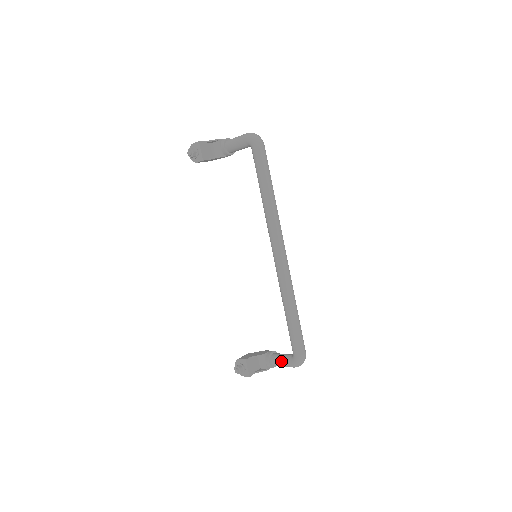
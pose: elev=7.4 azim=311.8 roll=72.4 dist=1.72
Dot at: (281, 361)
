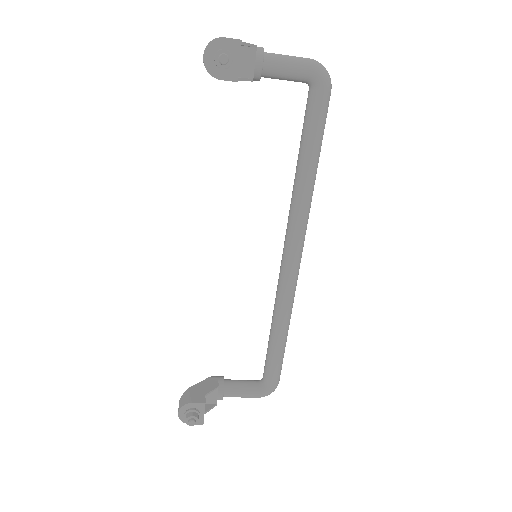
Dot at: (244, 393)
